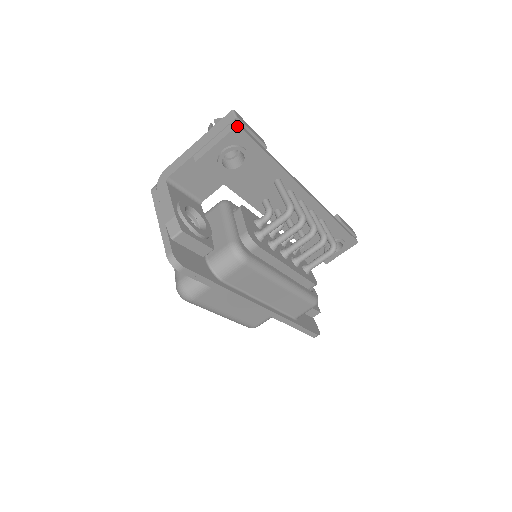
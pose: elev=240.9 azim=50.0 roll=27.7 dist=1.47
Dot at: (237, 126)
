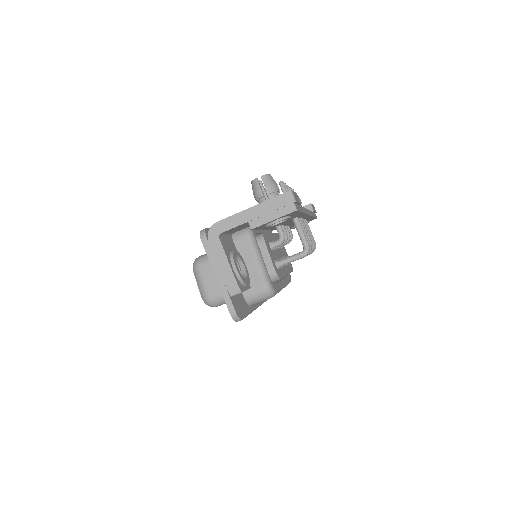
Dot at: occluded
